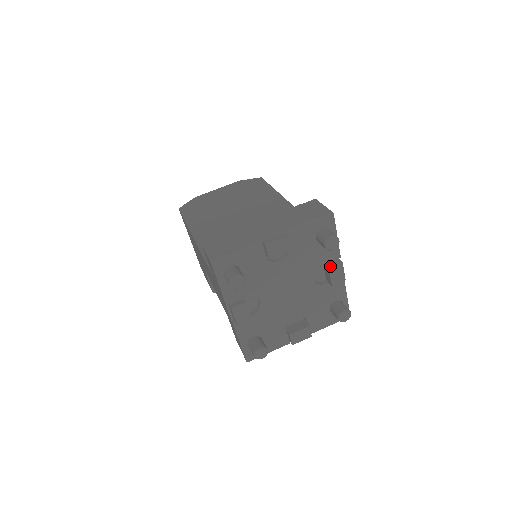
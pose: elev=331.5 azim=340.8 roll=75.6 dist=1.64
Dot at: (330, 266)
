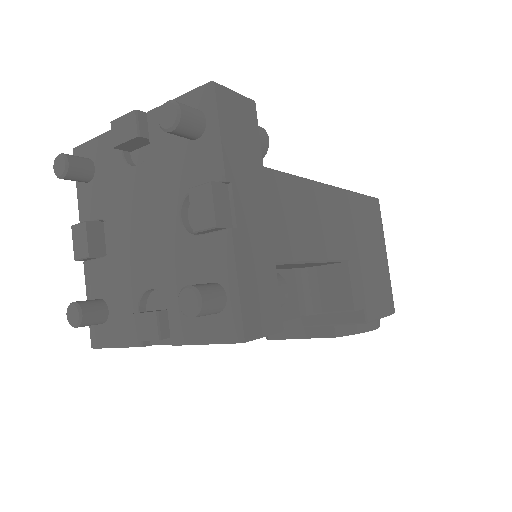
Dot at: occluded
